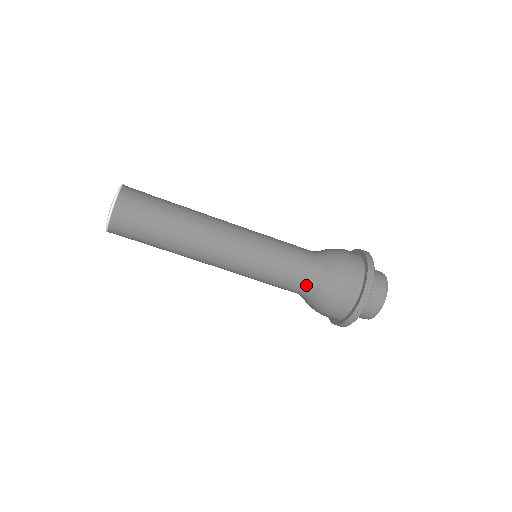
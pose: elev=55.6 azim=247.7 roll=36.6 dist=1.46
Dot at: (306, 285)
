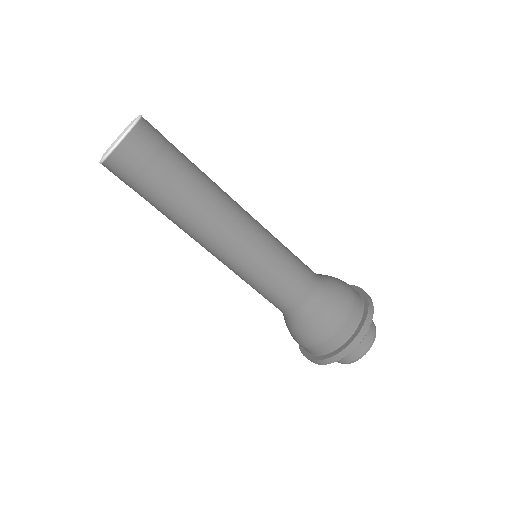
Dot at: (314, 289)
